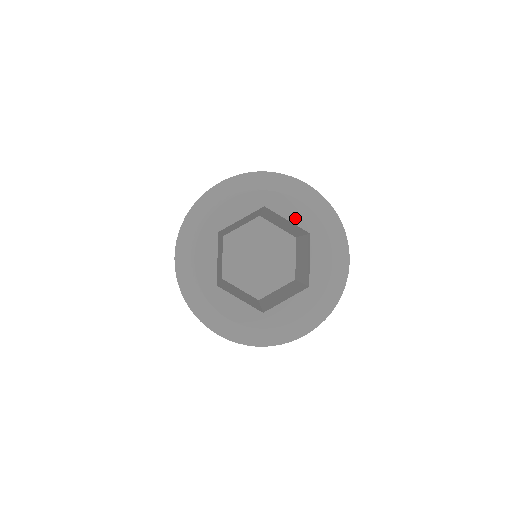
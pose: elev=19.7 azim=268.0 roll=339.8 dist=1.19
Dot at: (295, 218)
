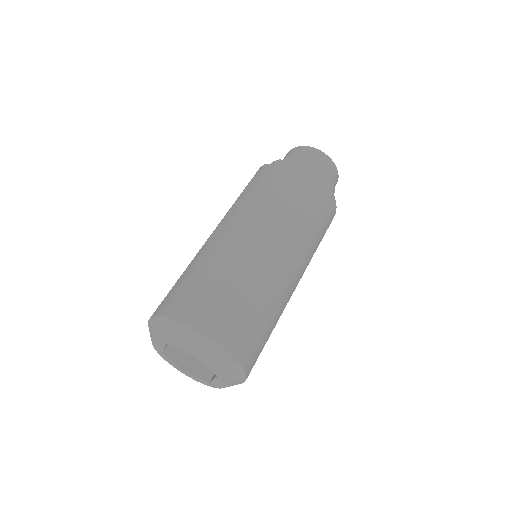
Dot at: (182, 349)
